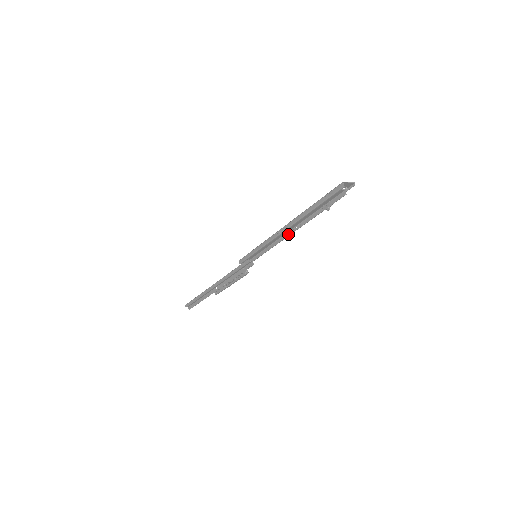
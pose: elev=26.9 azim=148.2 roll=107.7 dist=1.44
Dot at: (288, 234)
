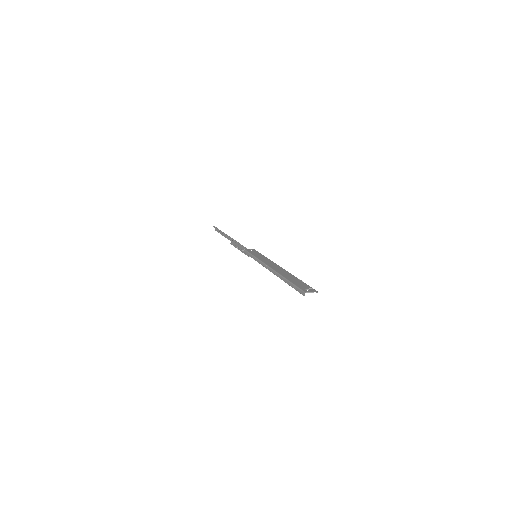
Dot at: occluded
